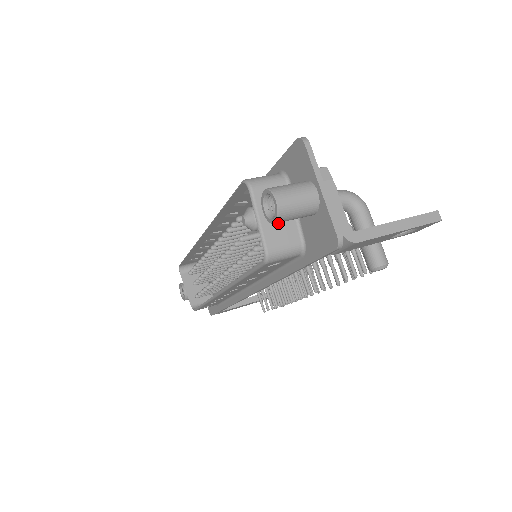
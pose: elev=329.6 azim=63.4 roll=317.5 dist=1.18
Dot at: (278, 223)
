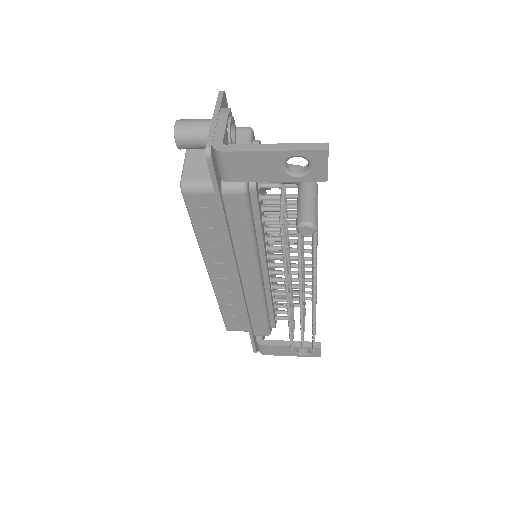
Dot at: (200, 162)
